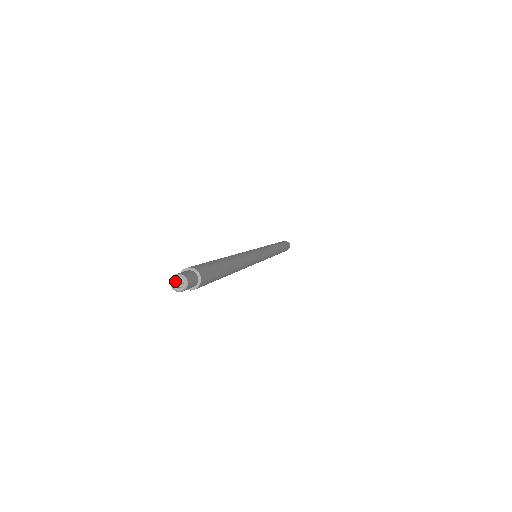
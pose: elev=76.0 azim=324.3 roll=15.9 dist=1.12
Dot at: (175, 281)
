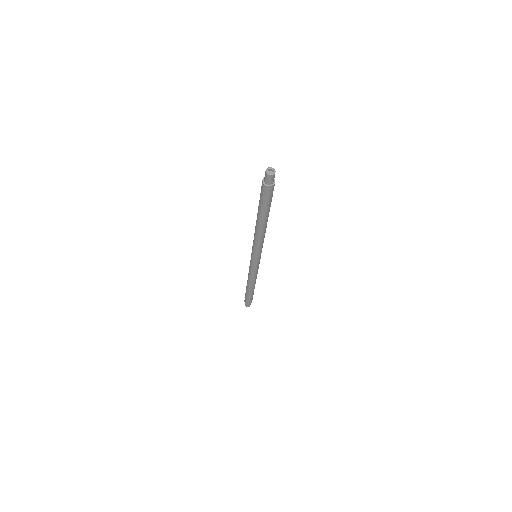
Dot at: (268, 173)
